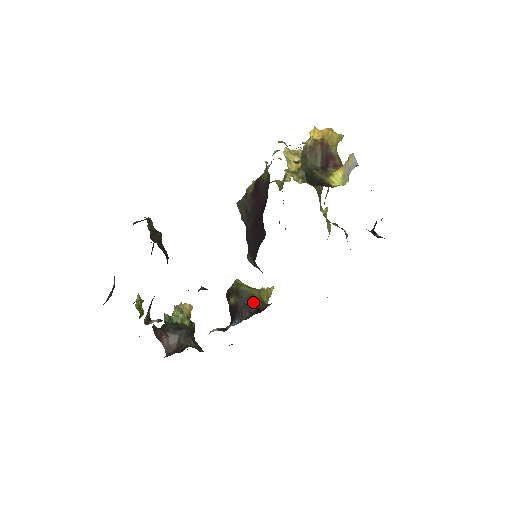
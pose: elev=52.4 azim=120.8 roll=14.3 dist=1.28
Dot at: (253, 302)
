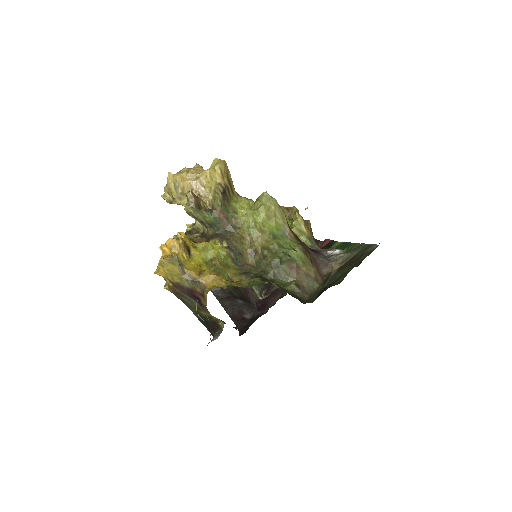
Dot at: occluded
